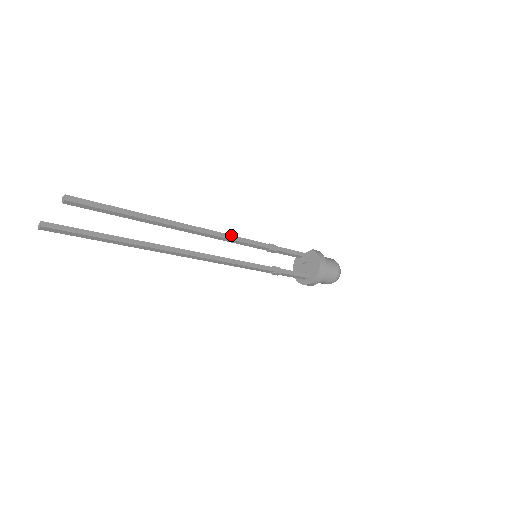
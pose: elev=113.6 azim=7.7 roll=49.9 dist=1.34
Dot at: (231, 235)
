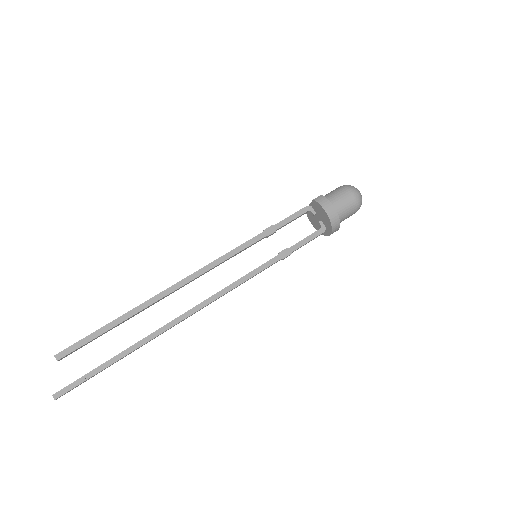
Dot at: (218, 258)
